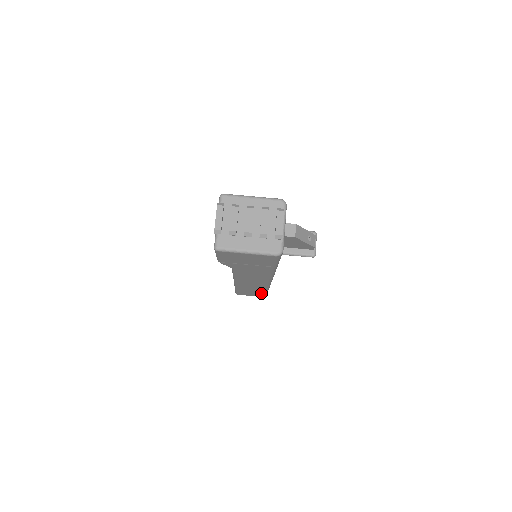
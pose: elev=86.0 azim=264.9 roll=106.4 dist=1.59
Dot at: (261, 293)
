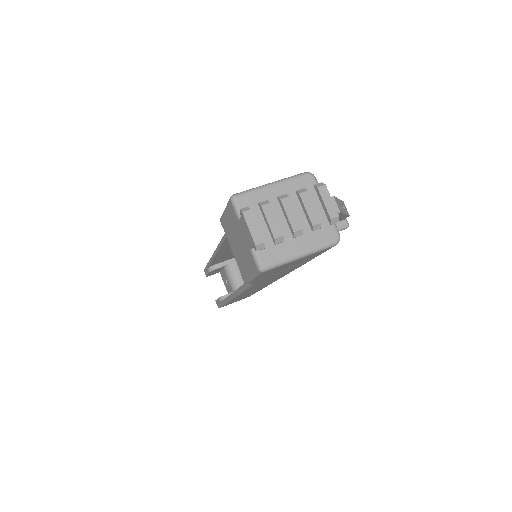
Dot at: occluded
